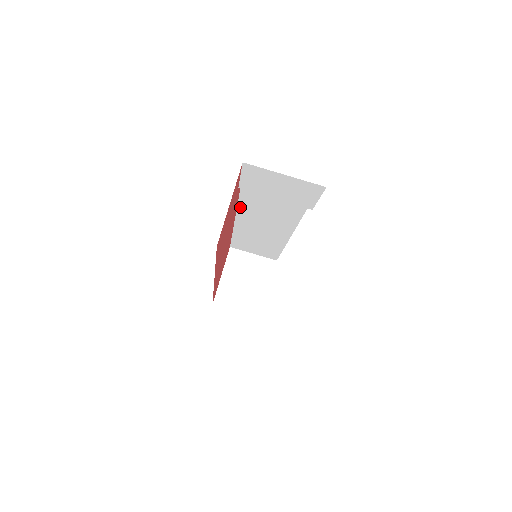
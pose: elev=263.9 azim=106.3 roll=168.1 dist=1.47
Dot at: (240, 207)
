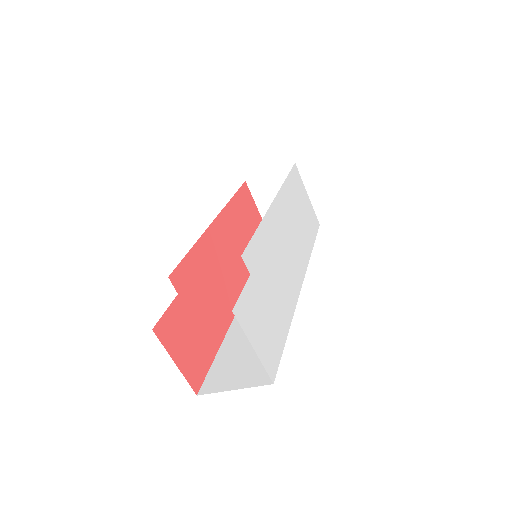
Dot at: (206, 231)
